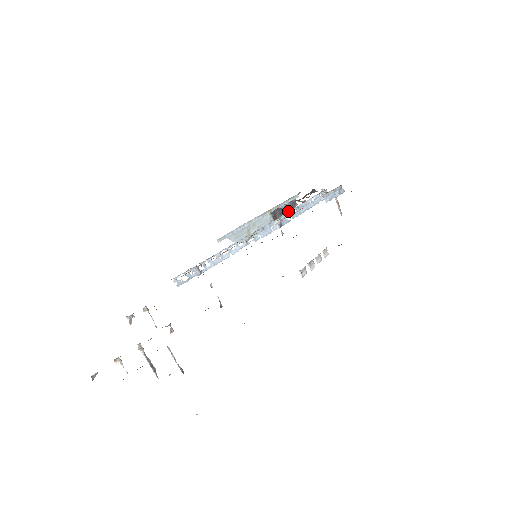
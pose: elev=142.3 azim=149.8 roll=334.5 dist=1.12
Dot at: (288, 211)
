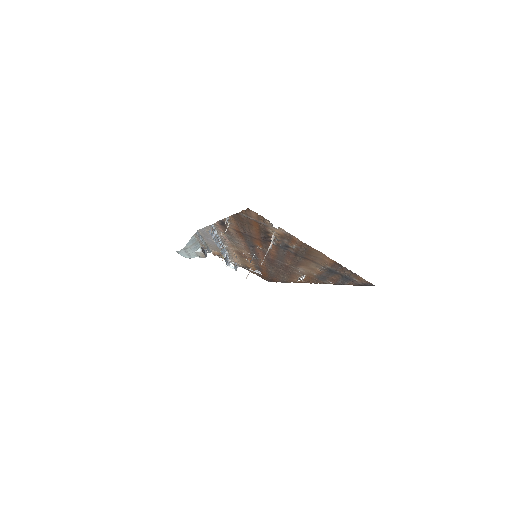
Dot at: (205, 255)
